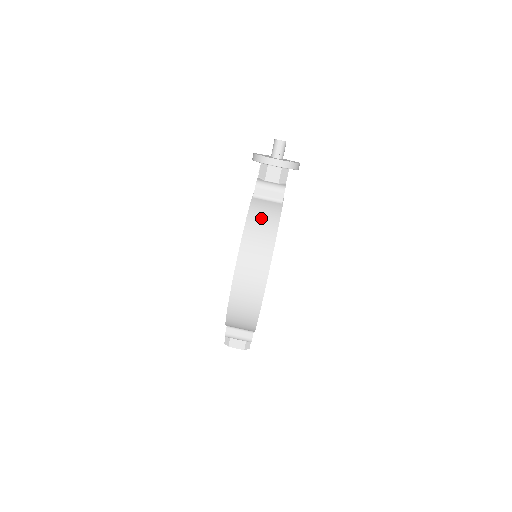
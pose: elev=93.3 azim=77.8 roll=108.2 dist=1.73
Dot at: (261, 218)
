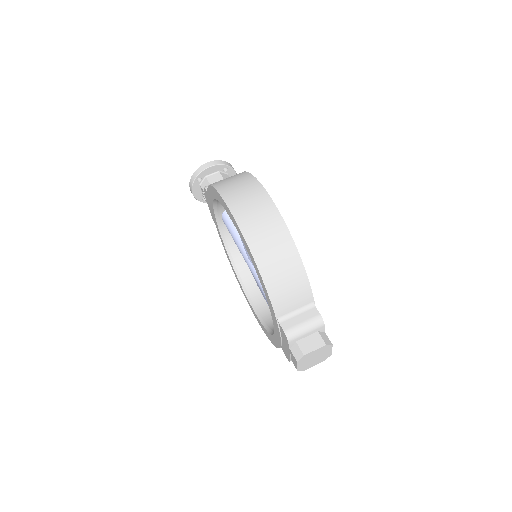
Dot at: occluded
